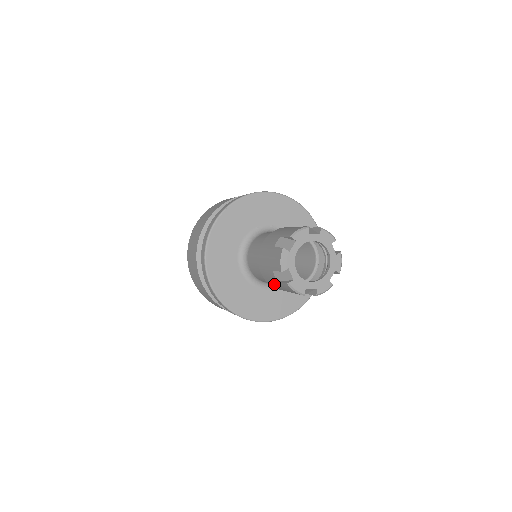
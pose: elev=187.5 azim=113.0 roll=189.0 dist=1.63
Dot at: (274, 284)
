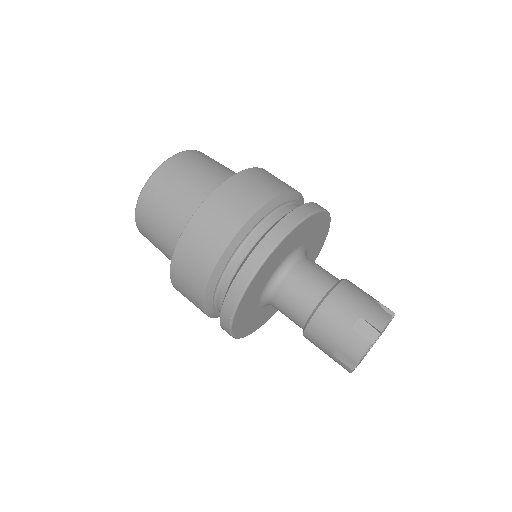
Dot at: (318, 346)
